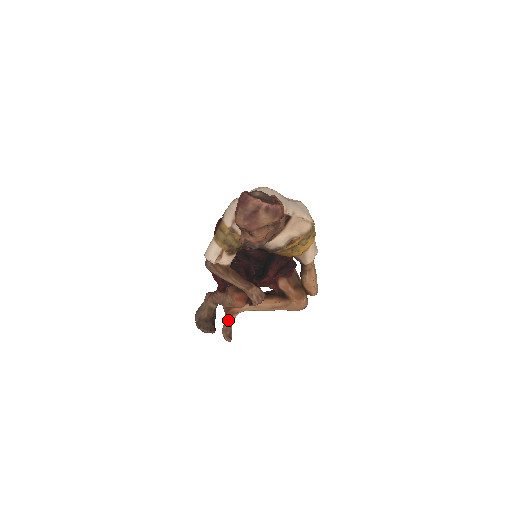
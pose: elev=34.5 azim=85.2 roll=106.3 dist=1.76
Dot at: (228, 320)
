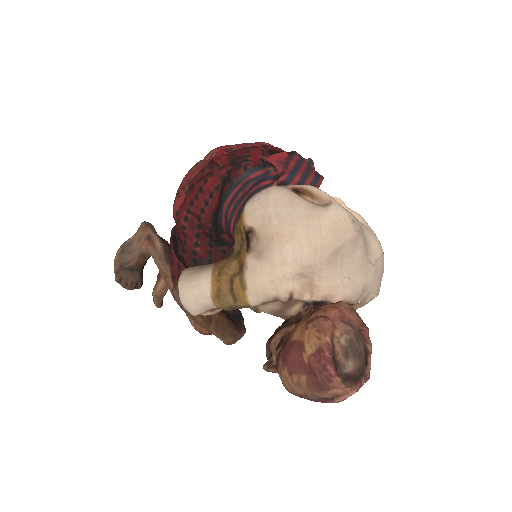
Dot at: occluded
